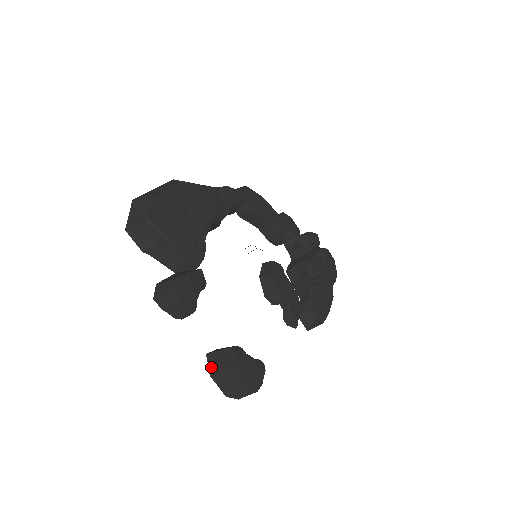
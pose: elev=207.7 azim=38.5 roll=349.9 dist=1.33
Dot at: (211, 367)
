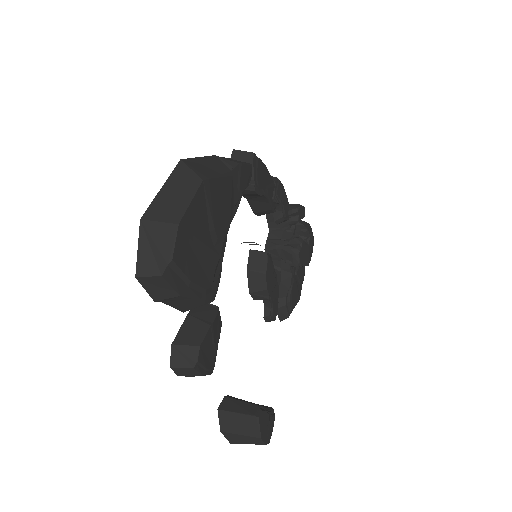
Dot at: (224, 424)
